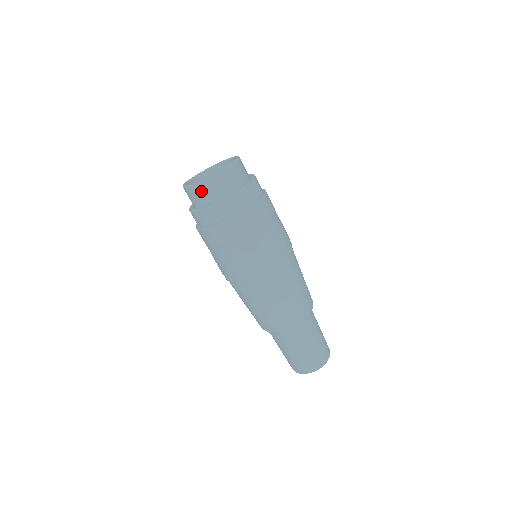
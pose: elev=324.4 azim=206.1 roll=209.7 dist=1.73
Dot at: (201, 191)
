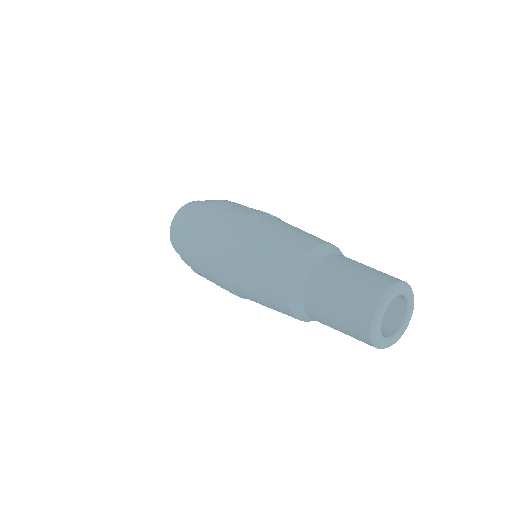
Dot at: (174, 230)
